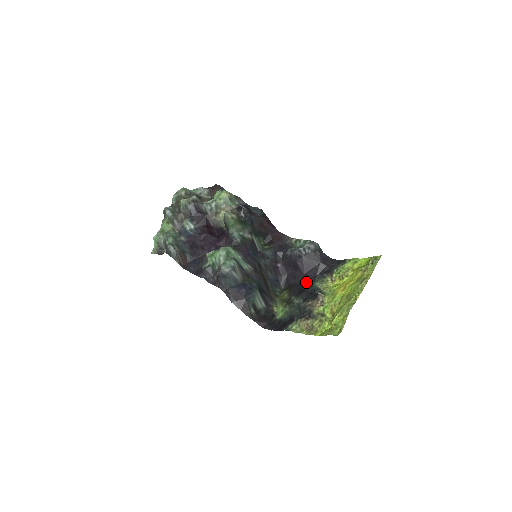
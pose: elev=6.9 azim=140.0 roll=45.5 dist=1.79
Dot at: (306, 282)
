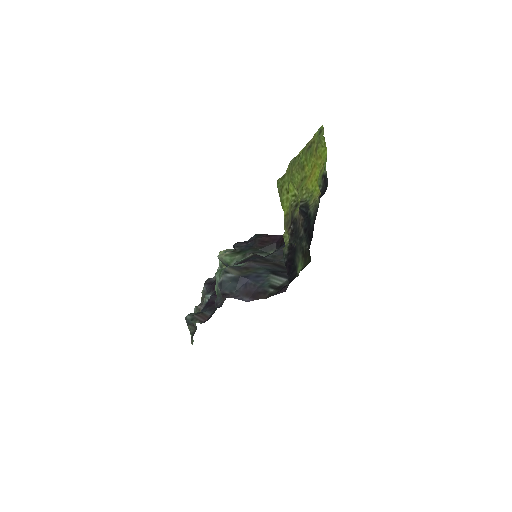
Dot at: (312, 228)
